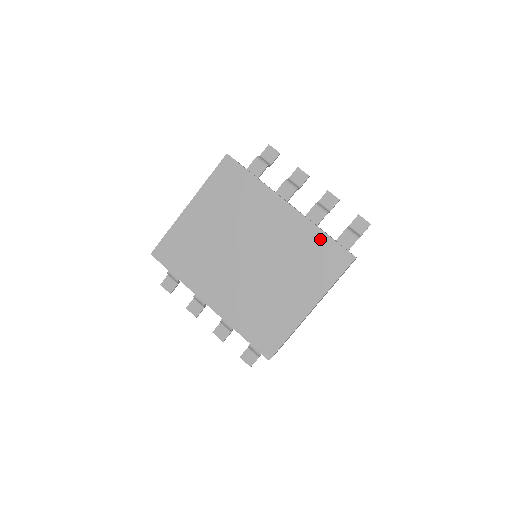
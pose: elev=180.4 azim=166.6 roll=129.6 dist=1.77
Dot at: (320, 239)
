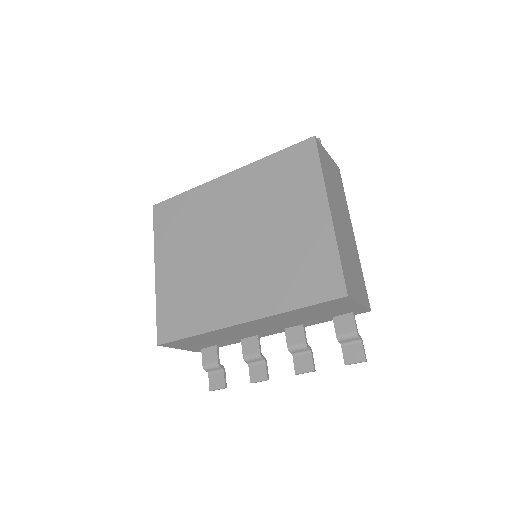
Dot at: (274, 162)
